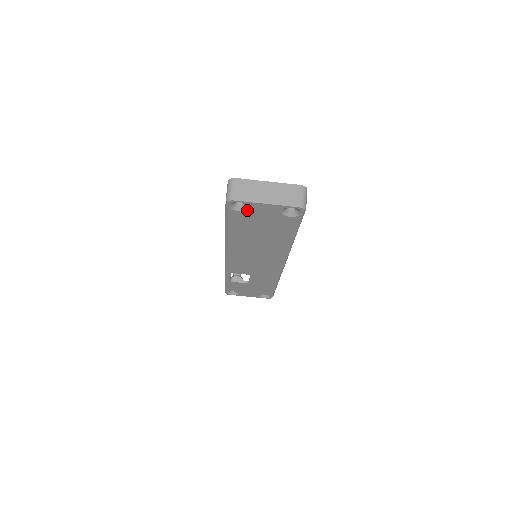
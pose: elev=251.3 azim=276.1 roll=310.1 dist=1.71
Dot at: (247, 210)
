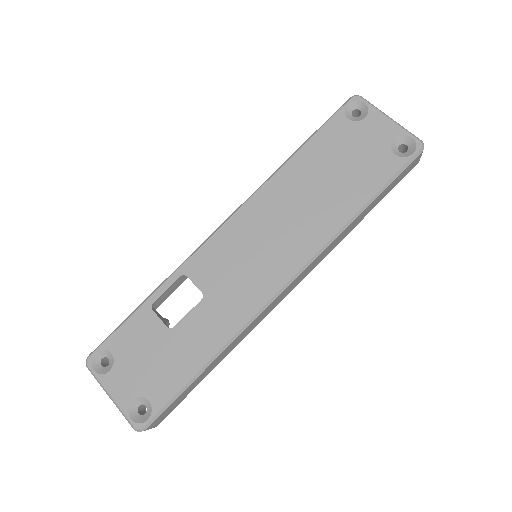
Dot at: (359, 121)
